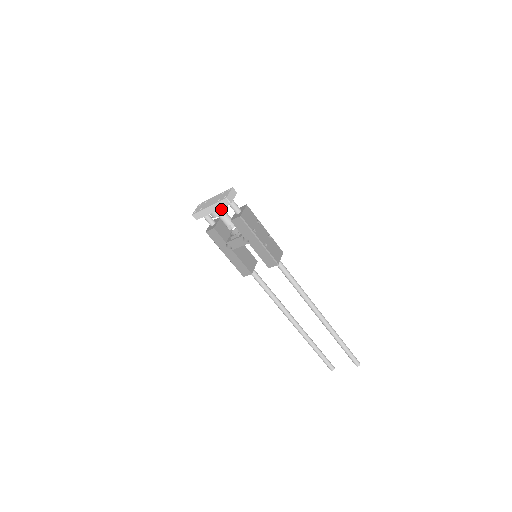
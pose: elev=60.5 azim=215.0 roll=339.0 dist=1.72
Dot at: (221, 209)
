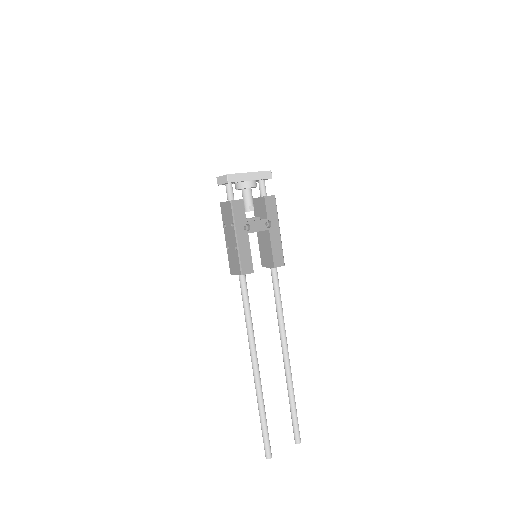
Dot at: (256, 183)
